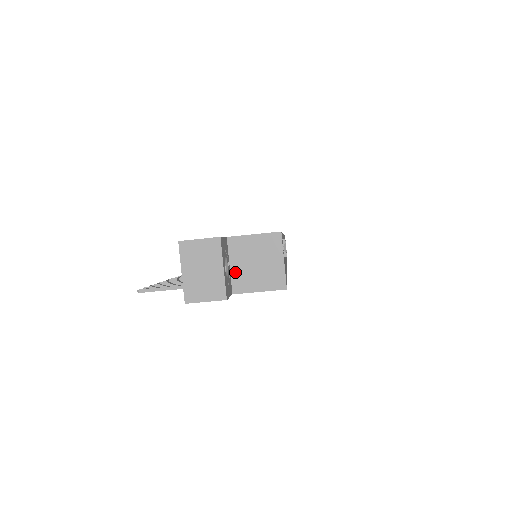
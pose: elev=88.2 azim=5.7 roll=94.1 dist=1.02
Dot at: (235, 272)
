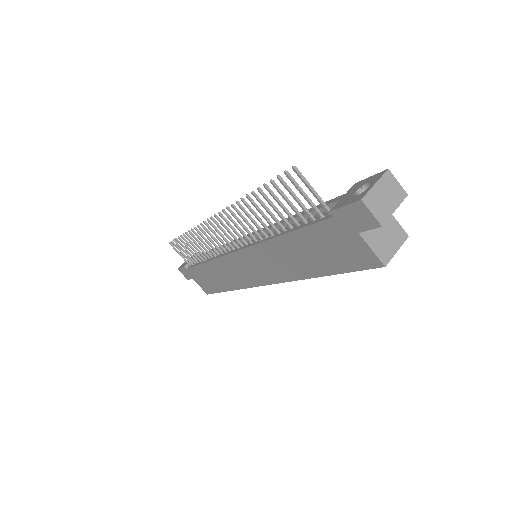
Dot at: occluded
